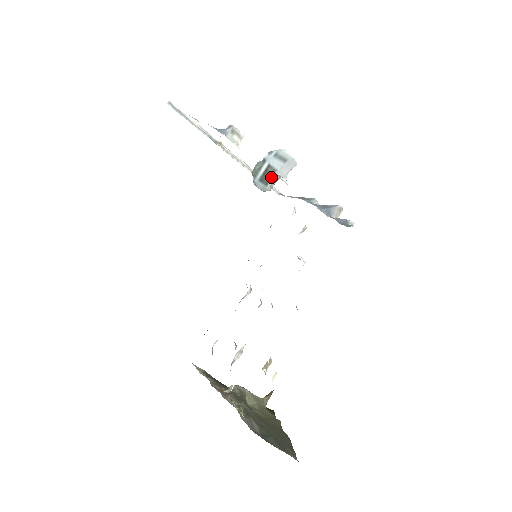
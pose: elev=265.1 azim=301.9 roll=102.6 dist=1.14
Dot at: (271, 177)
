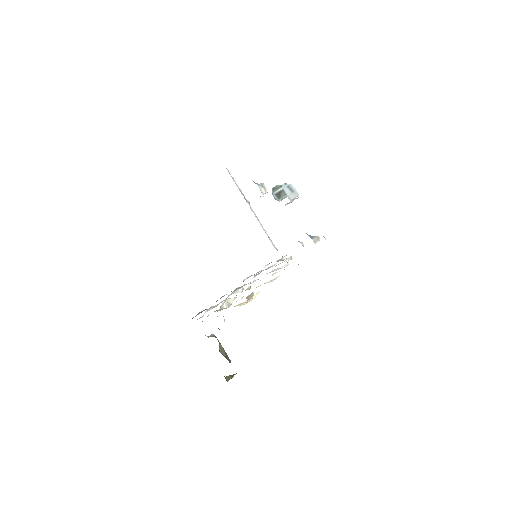
Dot at: (282, 197)
